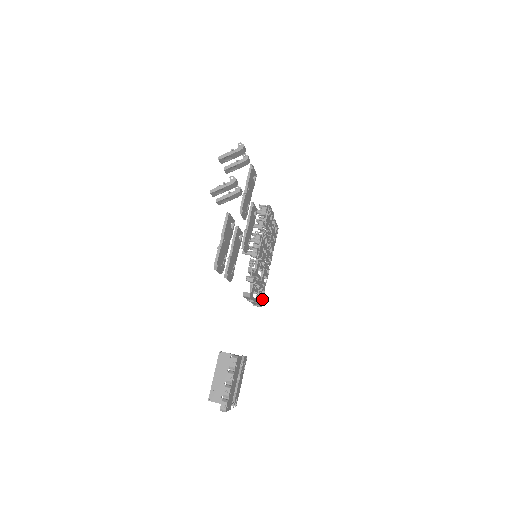
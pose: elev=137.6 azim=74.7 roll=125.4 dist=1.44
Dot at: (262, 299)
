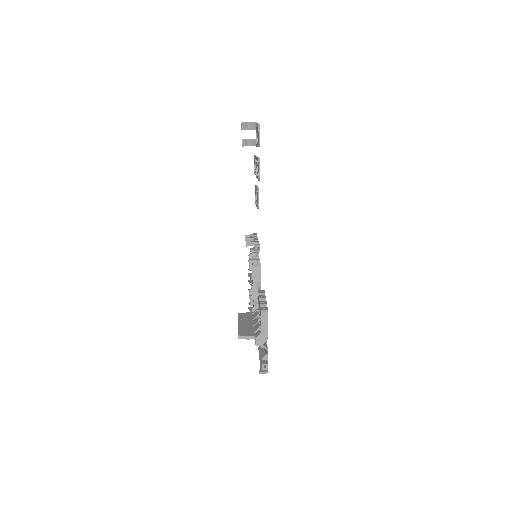
Dot at: occluded
